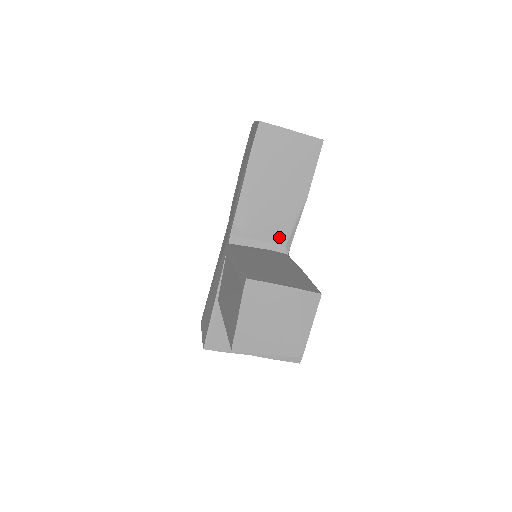
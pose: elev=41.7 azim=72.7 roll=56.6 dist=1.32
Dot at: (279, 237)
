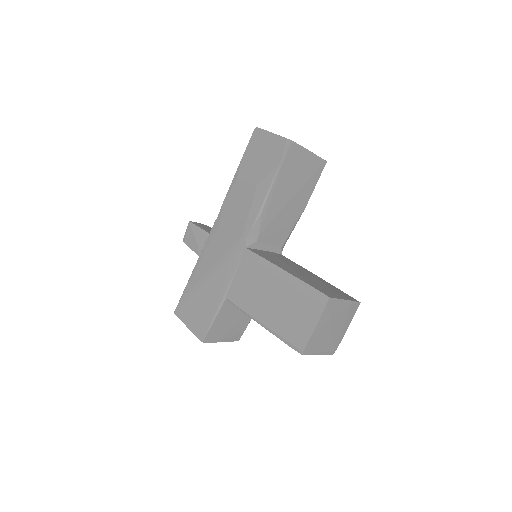
Dot at: (279, 241)
